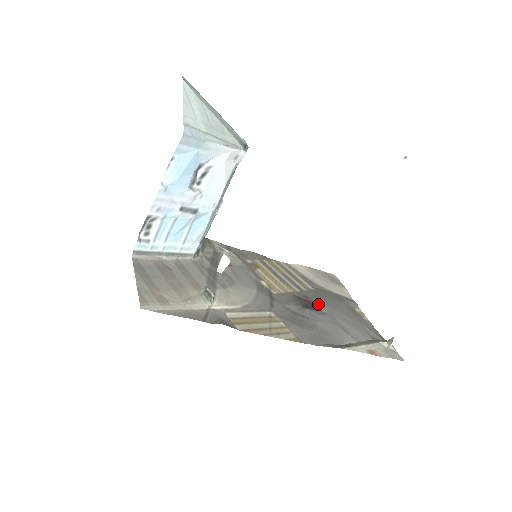
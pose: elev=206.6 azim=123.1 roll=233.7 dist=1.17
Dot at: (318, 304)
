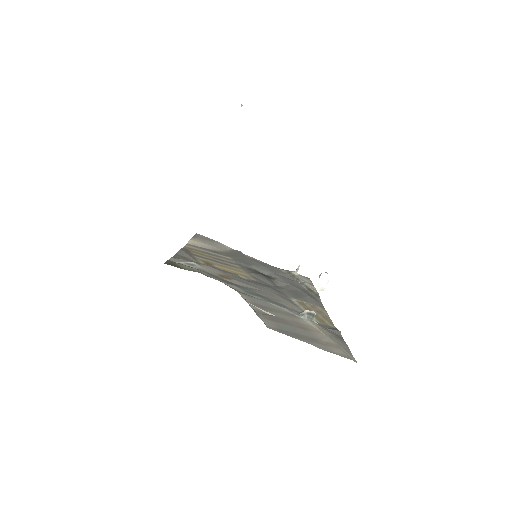
Dot at: (258, 269)
